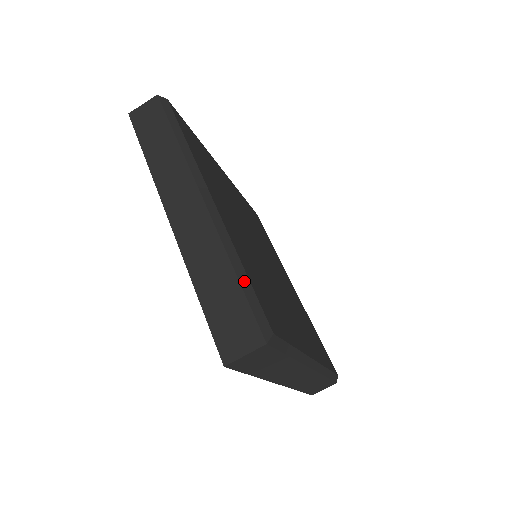
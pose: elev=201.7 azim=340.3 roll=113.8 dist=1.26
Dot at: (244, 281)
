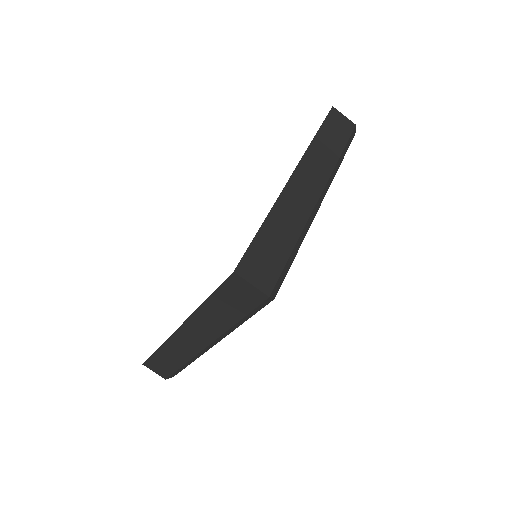
Dot at: (293, 256)
